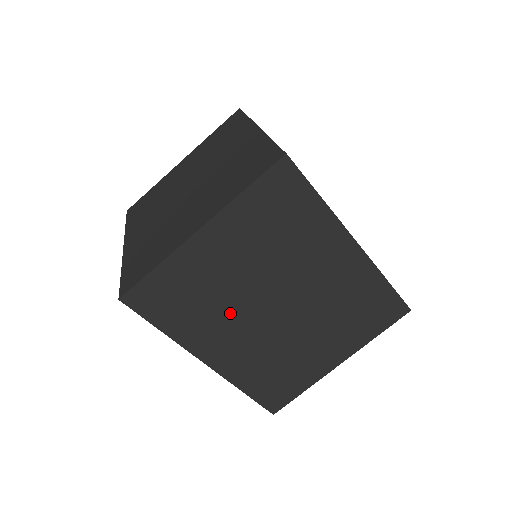
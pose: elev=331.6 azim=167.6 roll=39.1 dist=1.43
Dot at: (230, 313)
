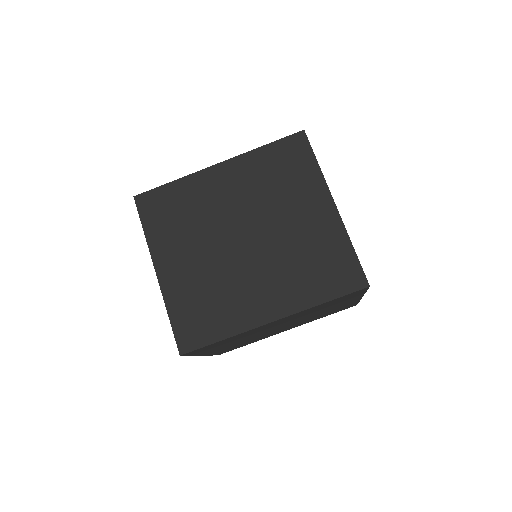
Dot at: (264, 335)
